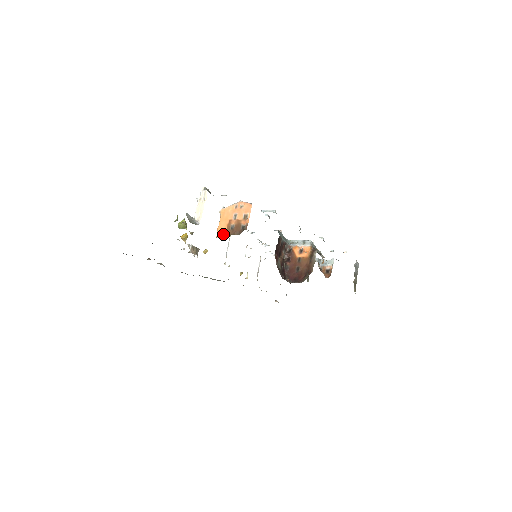
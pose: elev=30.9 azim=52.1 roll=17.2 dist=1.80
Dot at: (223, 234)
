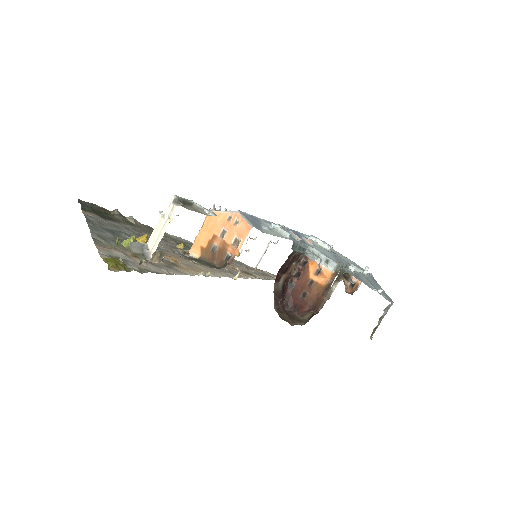
Dot at: (199, 252)
